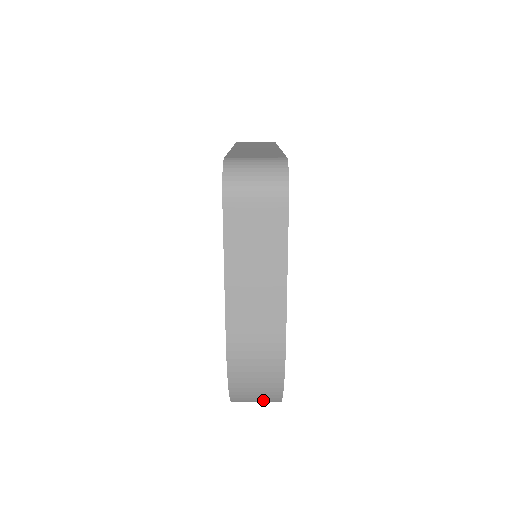
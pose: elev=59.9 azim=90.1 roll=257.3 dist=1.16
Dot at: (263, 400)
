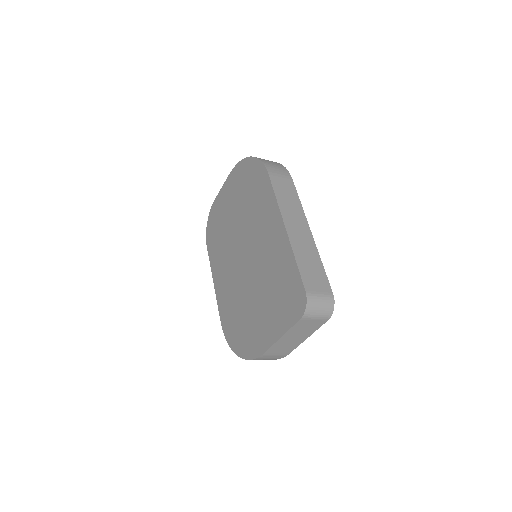
Dot at: occluded
